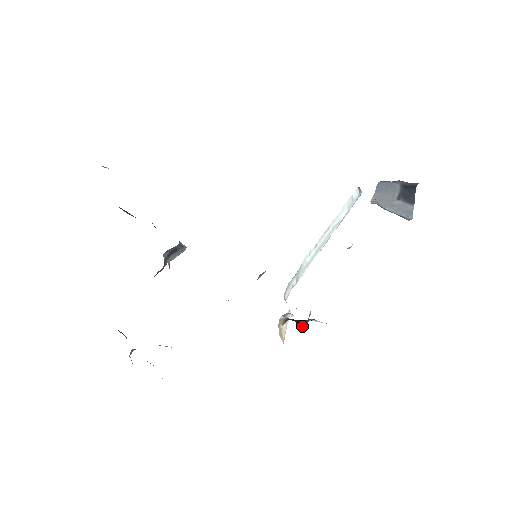
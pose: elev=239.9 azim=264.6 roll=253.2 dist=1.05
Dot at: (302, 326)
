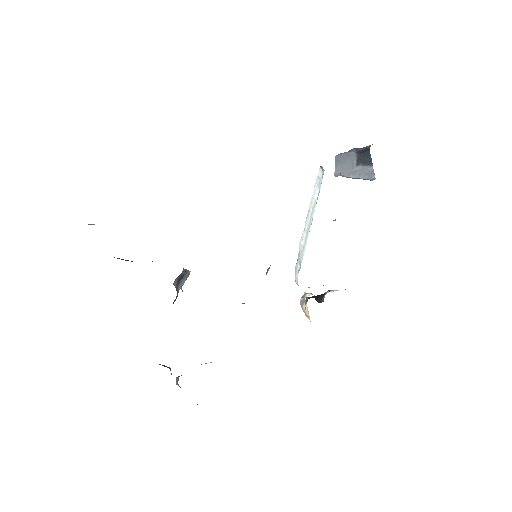
Dot at: (321, 300)
